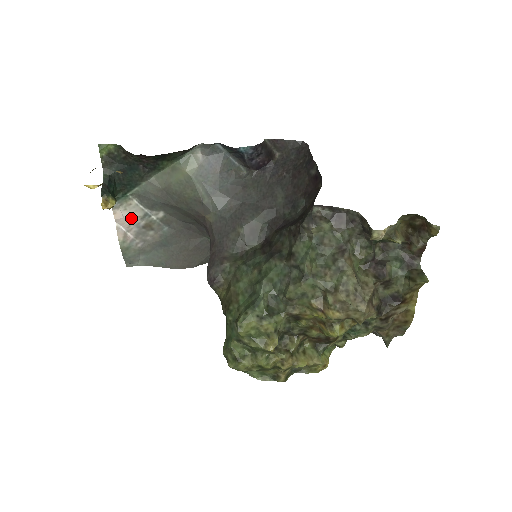
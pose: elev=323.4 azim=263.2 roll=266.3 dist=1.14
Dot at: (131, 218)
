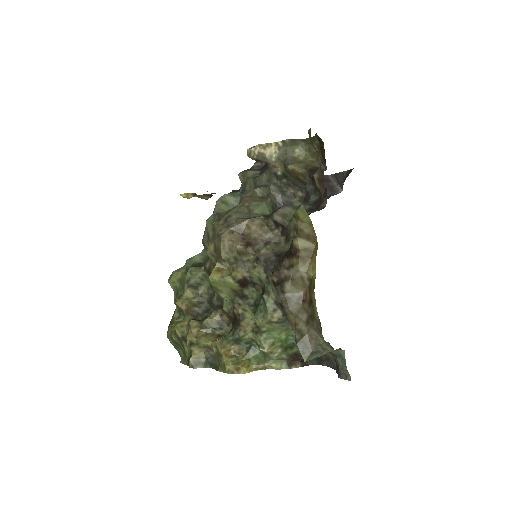
Dot at: occluded
